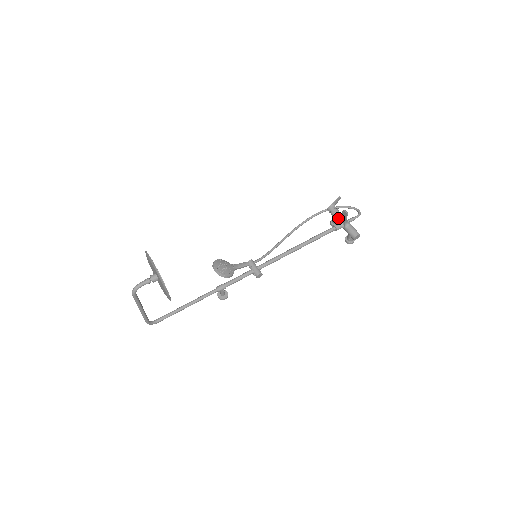
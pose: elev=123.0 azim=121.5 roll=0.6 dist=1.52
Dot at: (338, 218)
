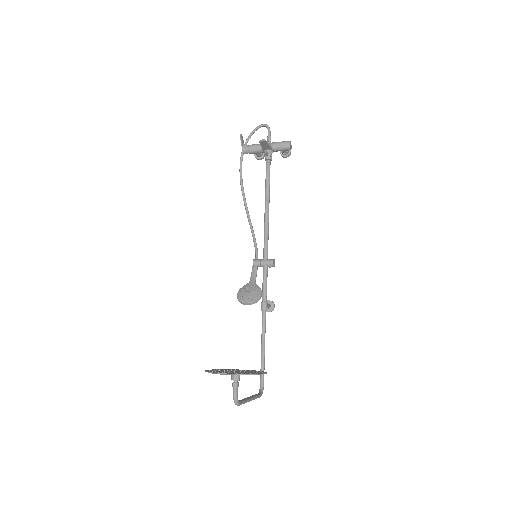
Dot at: (260, 150)
